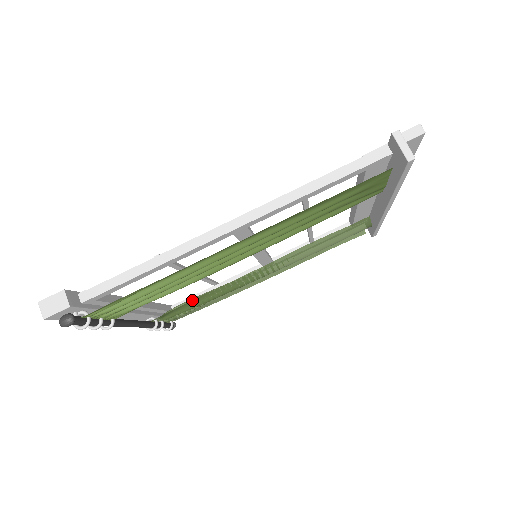
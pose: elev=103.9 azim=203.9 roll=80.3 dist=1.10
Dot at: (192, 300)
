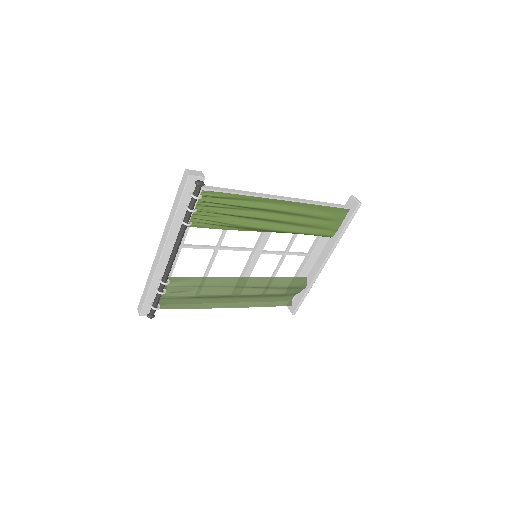
Dot at: (199, 277)
